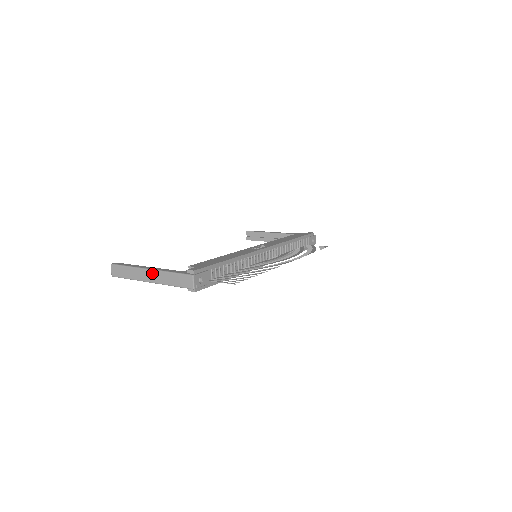
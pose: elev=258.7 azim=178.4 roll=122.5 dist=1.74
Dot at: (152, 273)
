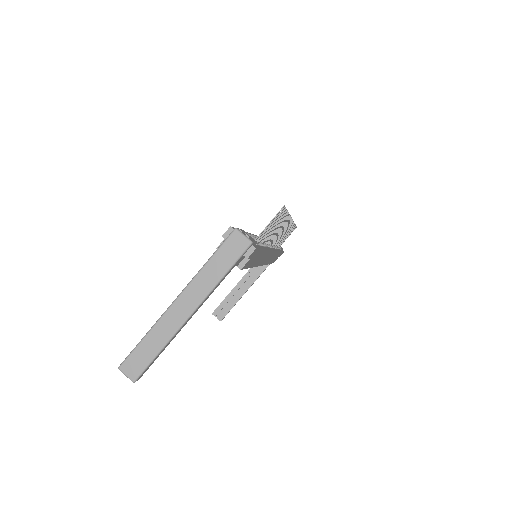
Dot at: (184, 297)
